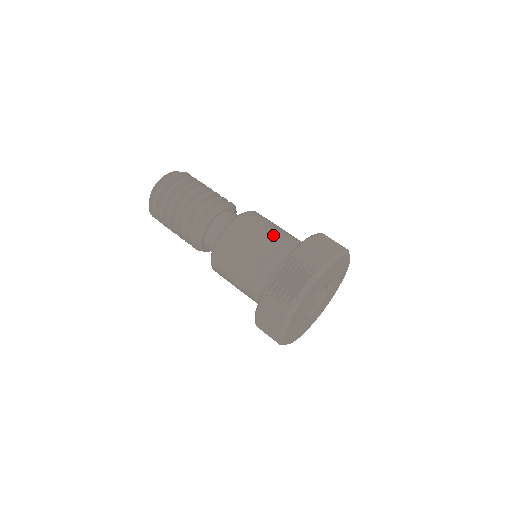
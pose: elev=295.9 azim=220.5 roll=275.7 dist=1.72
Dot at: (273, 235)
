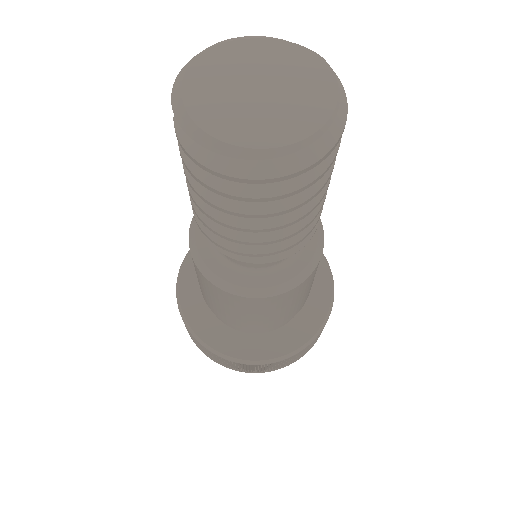
Dot at: (278, 318)
